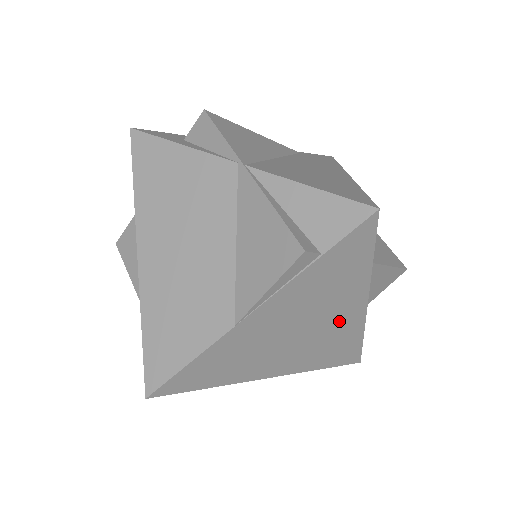
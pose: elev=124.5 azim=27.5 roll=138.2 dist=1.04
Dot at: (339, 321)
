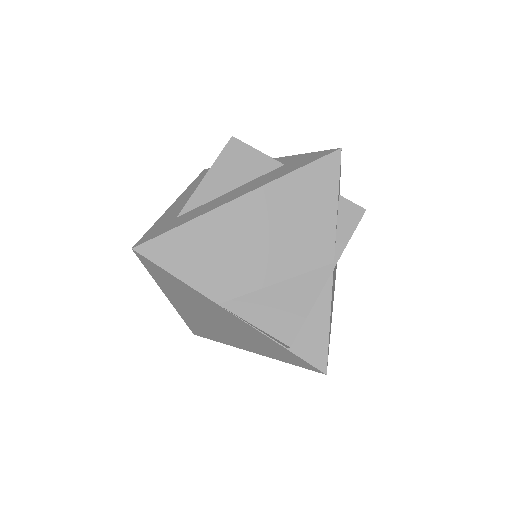
Dot at: (232, 338)
